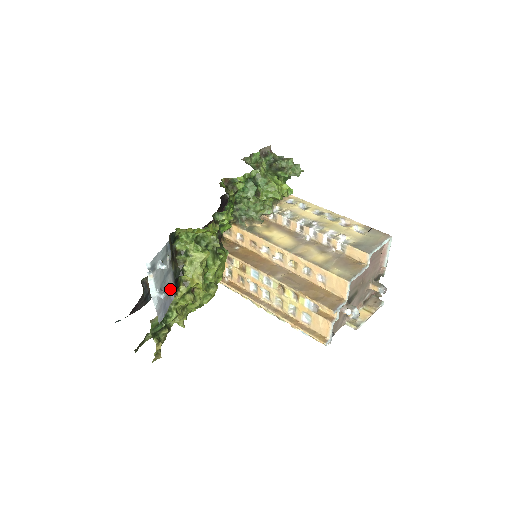
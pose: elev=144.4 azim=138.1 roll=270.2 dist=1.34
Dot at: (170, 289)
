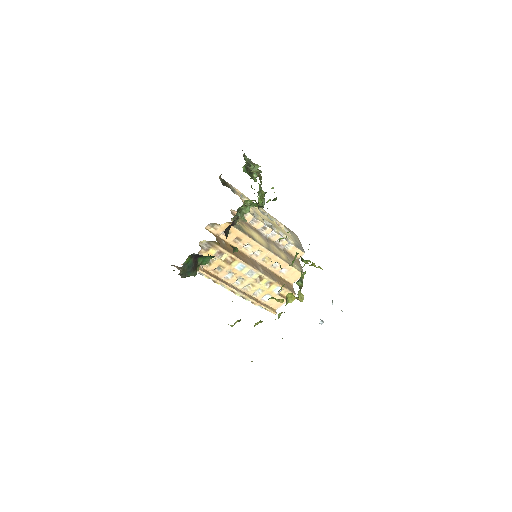
Dot at: occluded
